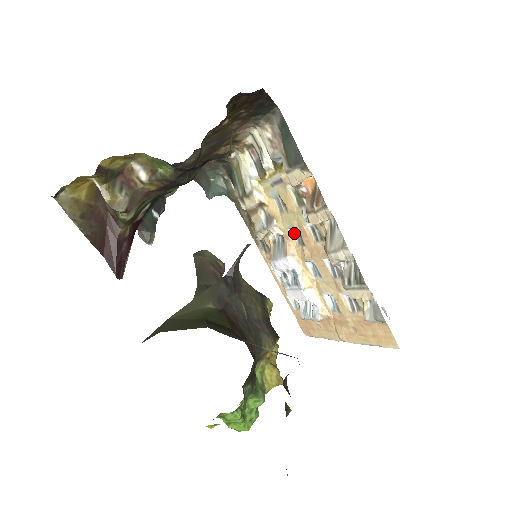
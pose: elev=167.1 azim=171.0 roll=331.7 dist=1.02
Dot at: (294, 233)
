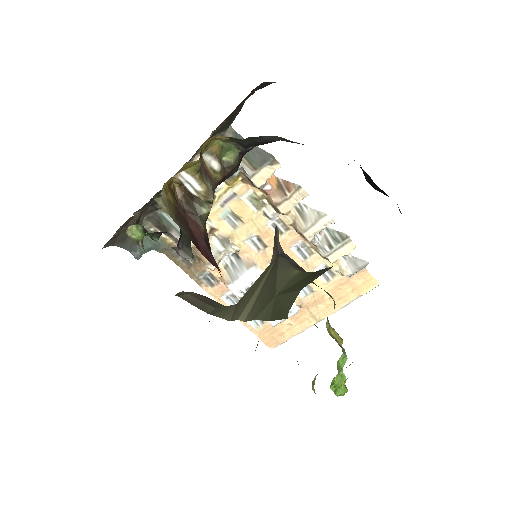
Dot at: (250, 243)
